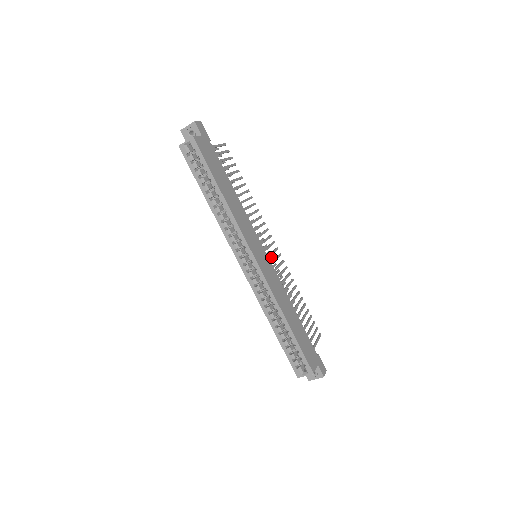
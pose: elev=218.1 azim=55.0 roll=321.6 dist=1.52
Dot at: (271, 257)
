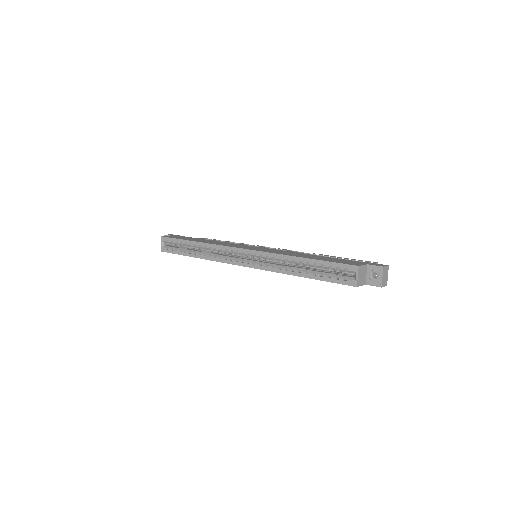
Dot at: occluded
